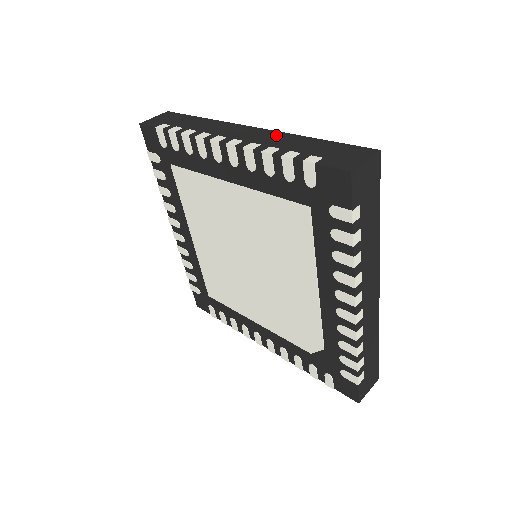
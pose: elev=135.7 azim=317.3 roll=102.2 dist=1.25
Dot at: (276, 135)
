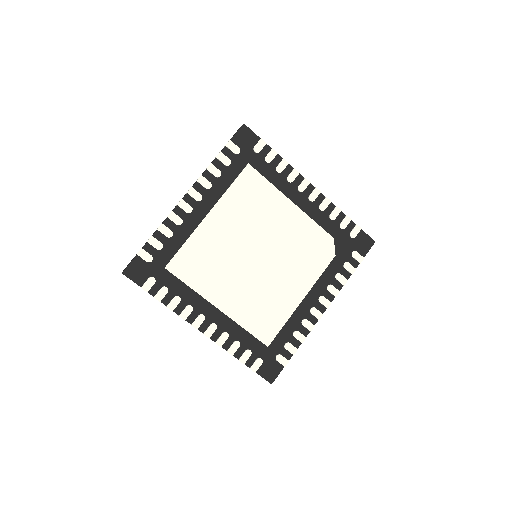
Dot at: occluded
